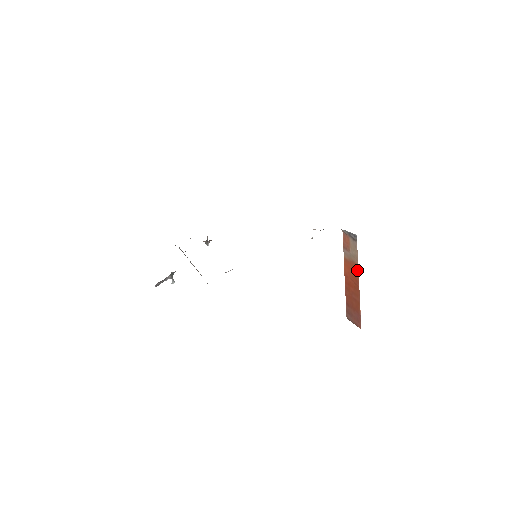
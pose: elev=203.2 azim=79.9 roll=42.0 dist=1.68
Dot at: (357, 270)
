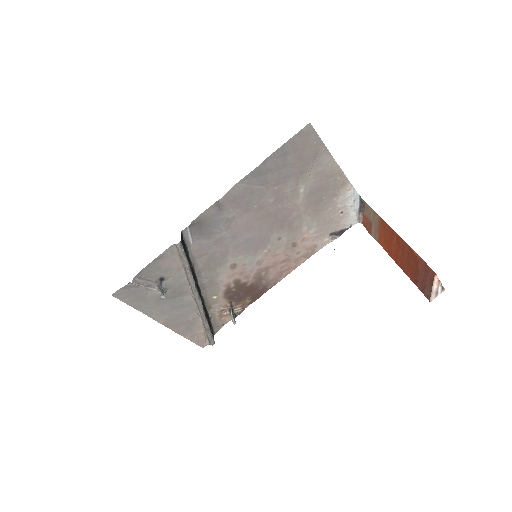
Dot at: (383, 222)
